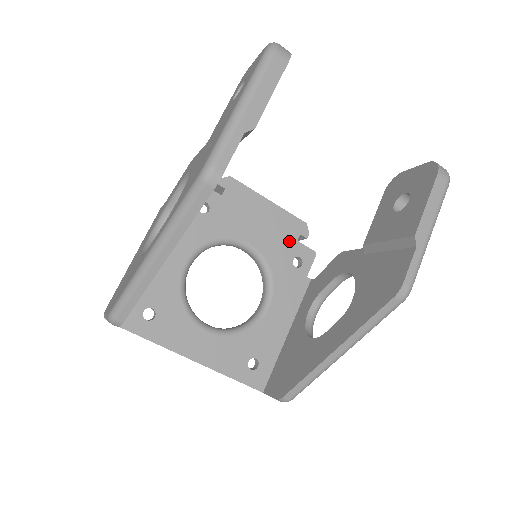
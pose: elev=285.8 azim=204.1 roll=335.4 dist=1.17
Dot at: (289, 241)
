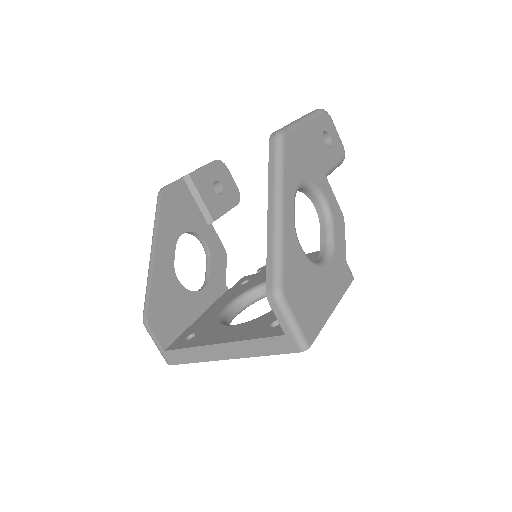
Dot at: (314, 261)
